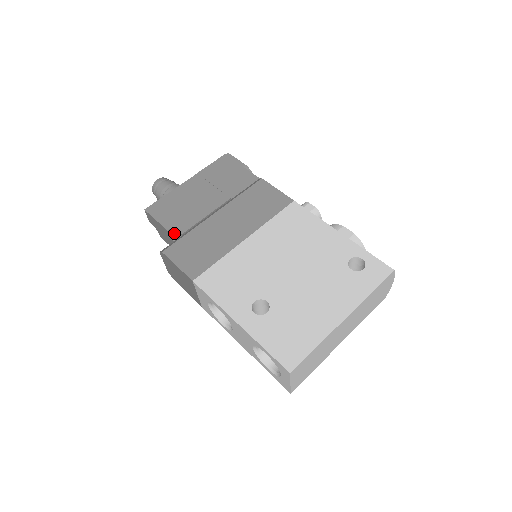
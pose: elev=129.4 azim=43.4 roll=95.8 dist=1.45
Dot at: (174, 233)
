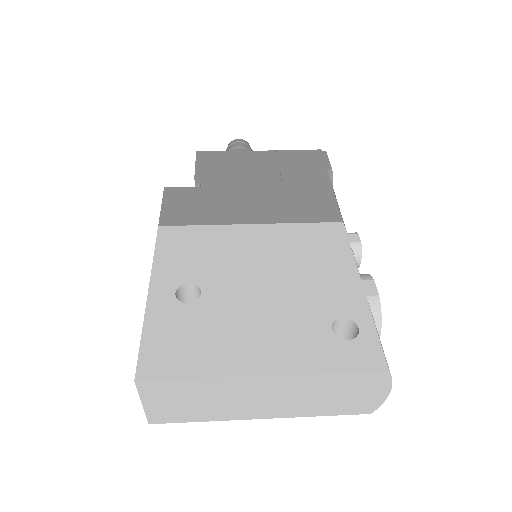
Dot at: occluded
